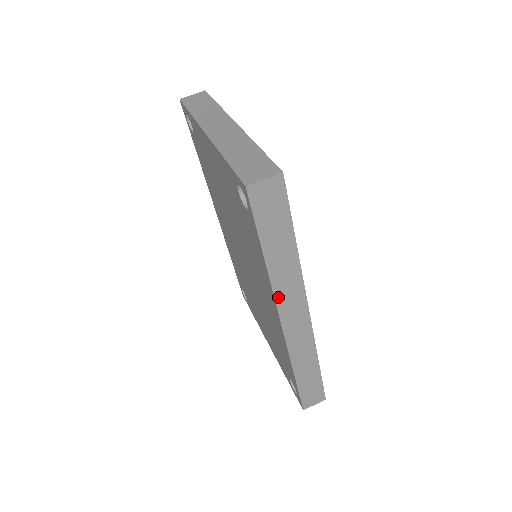
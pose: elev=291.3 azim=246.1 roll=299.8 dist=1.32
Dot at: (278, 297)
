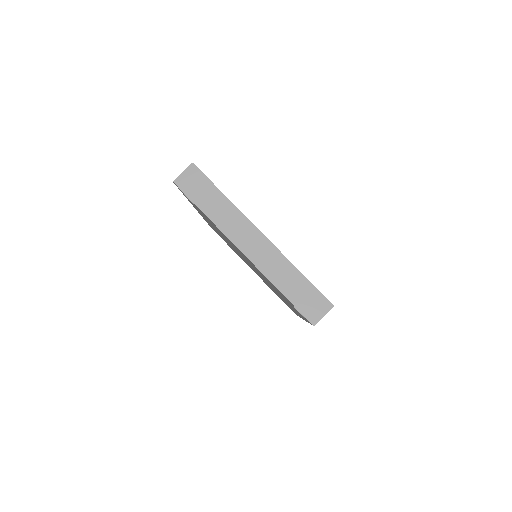
Dot at: occluded
